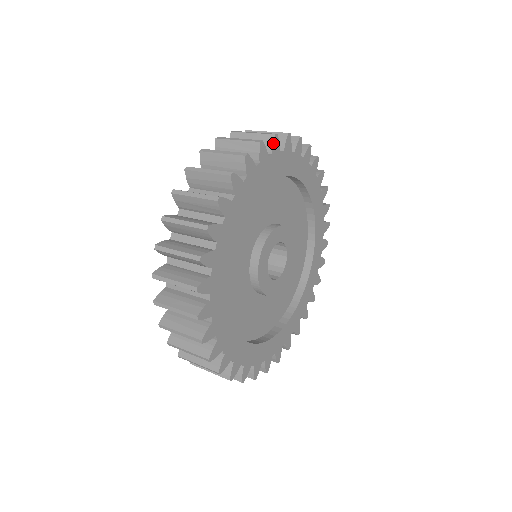
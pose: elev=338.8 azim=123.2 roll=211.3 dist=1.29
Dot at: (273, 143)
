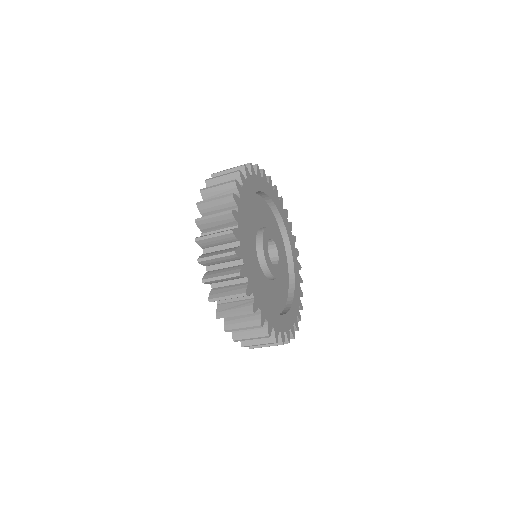
Dot at: (280, 197)
